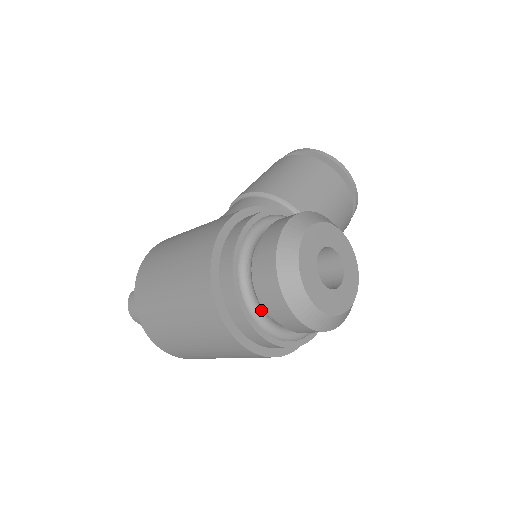
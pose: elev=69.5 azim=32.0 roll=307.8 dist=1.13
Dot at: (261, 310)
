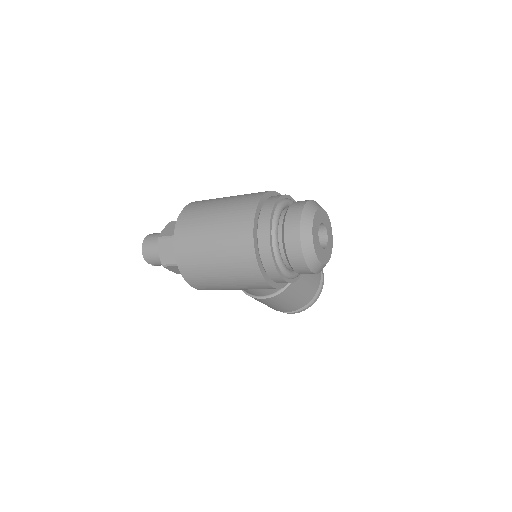
Dot at: (278, 223)
